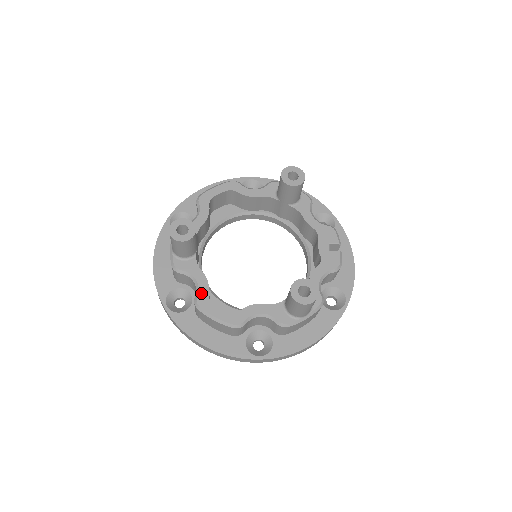
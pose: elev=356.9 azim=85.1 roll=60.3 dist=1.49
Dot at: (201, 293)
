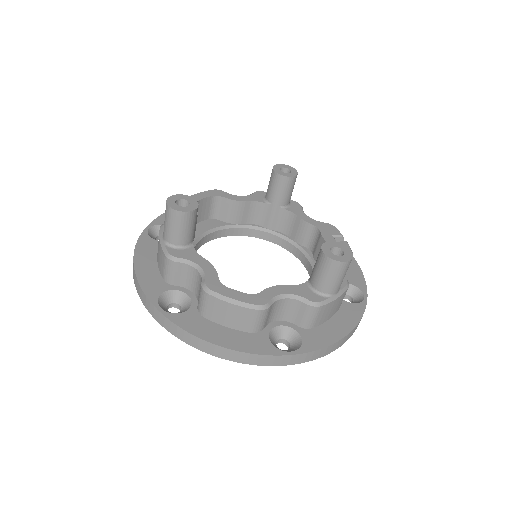
Dot at: (209, 277)
